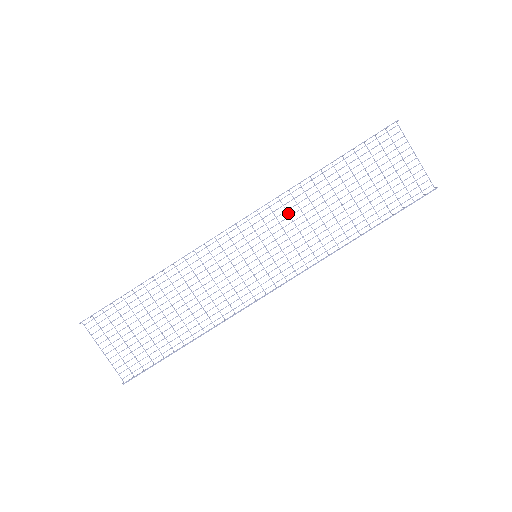
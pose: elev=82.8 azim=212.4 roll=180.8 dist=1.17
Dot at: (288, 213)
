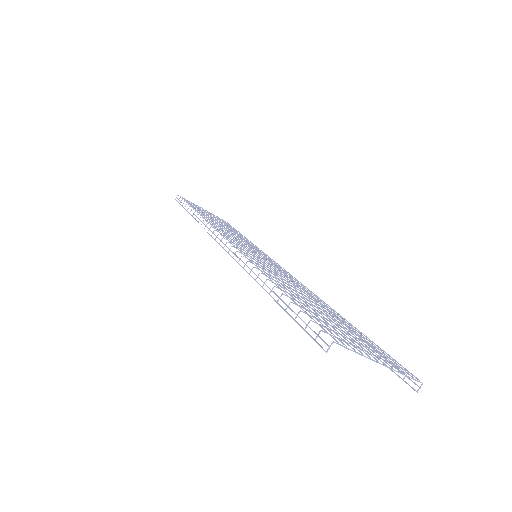
Dot at: occluded
